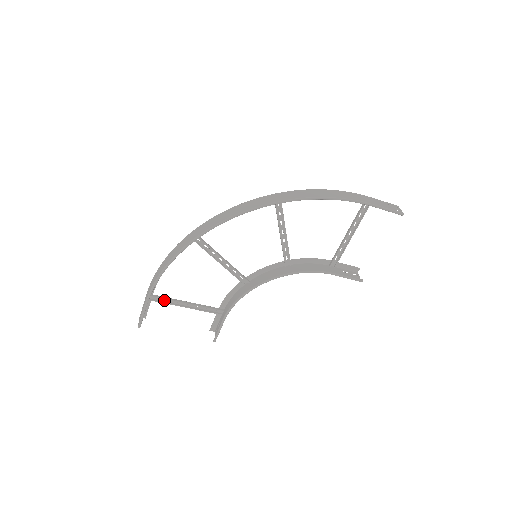
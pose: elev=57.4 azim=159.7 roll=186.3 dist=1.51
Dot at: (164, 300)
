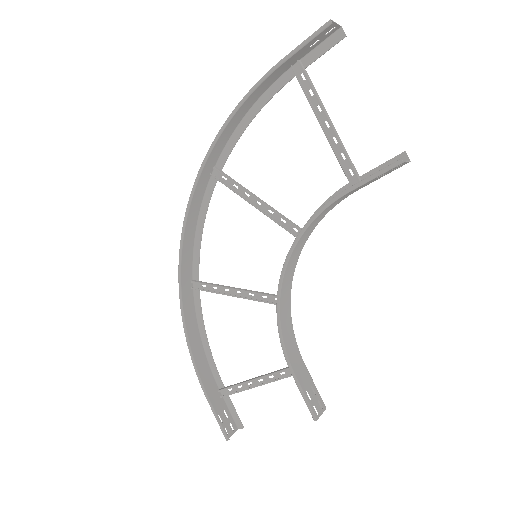
Dot at: (239, 389)
